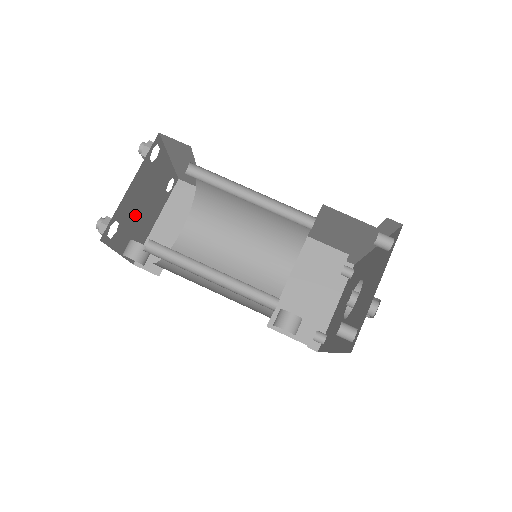
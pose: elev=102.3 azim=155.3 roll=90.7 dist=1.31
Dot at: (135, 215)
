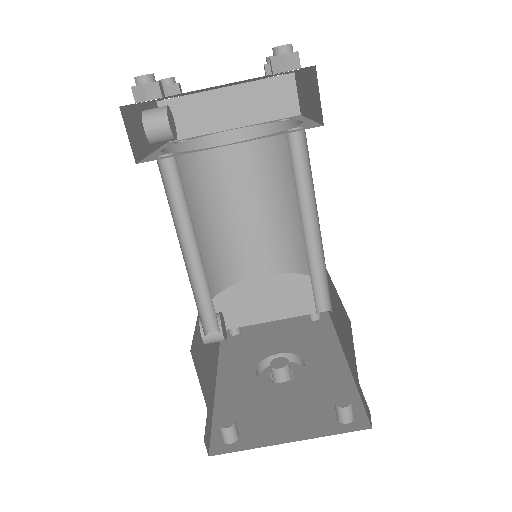
Dot at: occluded
